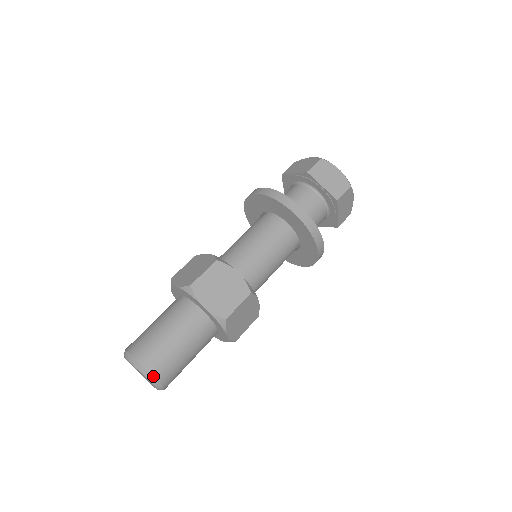
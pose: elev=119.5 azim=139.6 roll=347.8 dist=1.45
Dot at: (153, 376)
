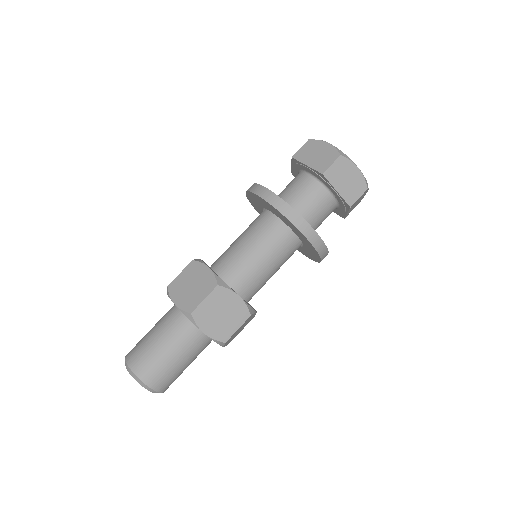
Dot at: (135, 374)
